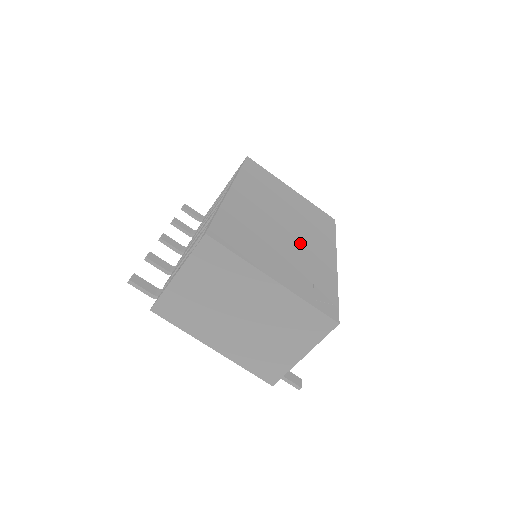
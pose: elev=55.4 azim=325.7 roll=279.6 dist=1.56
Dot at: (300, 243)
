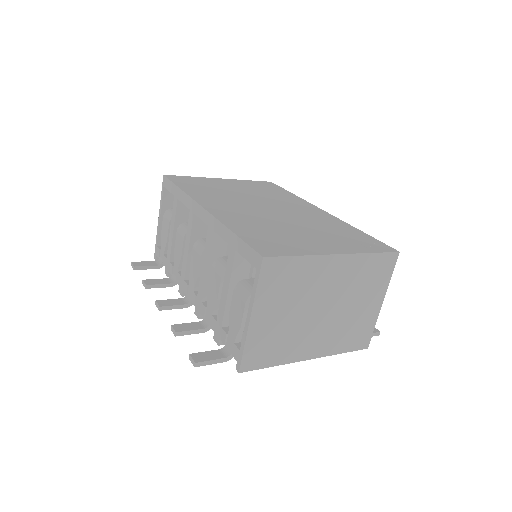
Dot at: (294, 215)
